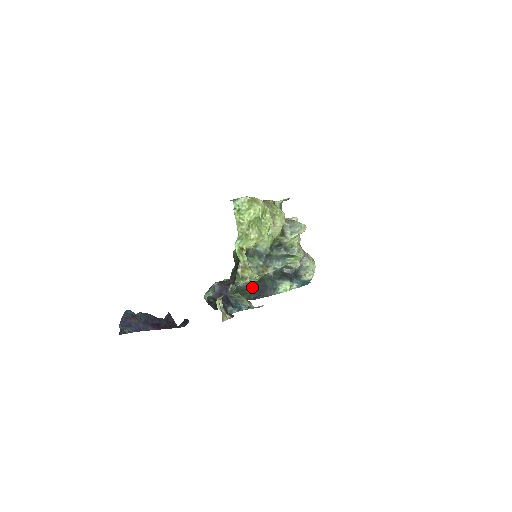
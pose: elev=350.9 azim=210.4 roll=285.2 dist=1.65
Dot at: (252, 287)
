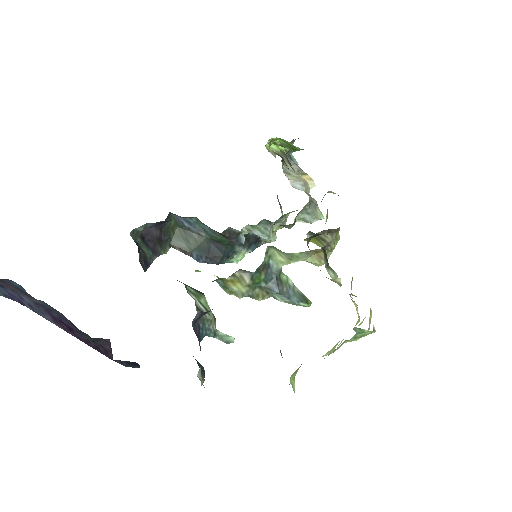
Dot at: (202, 240)
